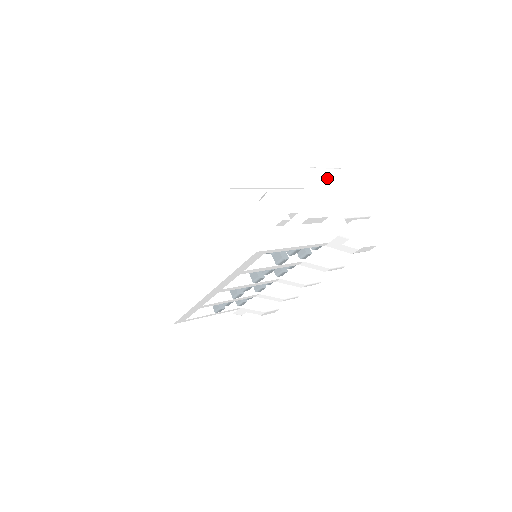
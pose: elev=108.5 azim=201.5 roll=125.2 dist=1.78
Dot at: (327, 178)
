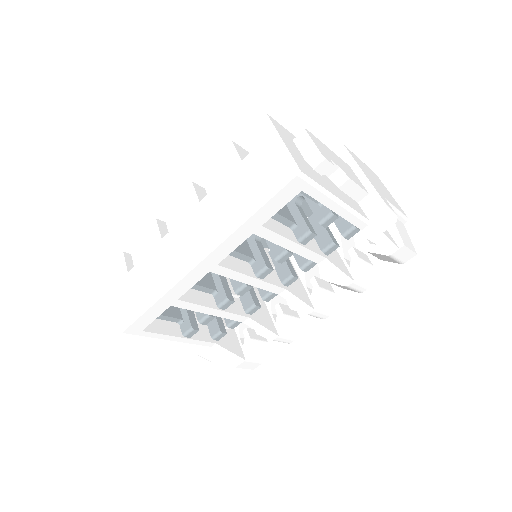
Dot at: (360, 163)
